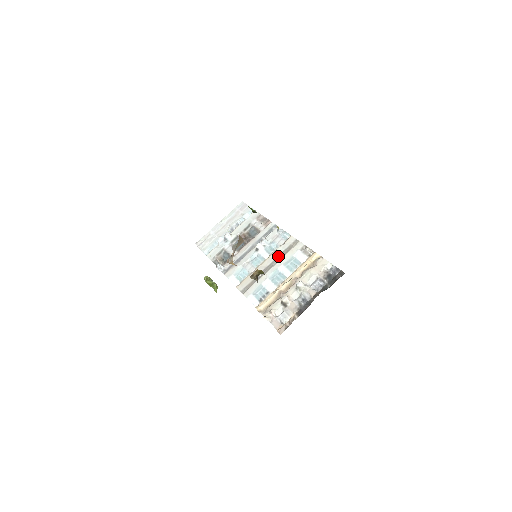
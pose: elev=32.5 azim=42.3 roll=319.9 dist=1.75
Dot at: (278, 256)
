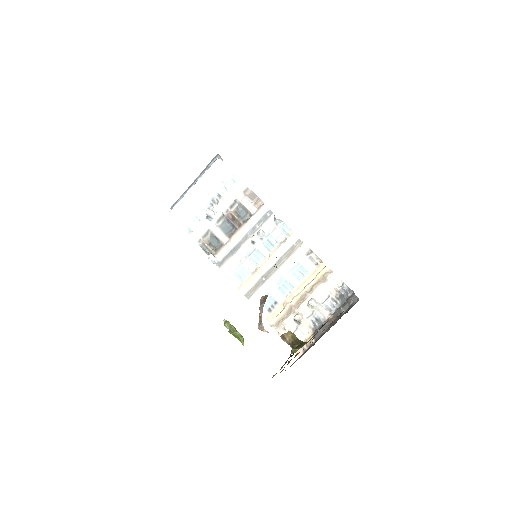
Dot at: (281, 258)
